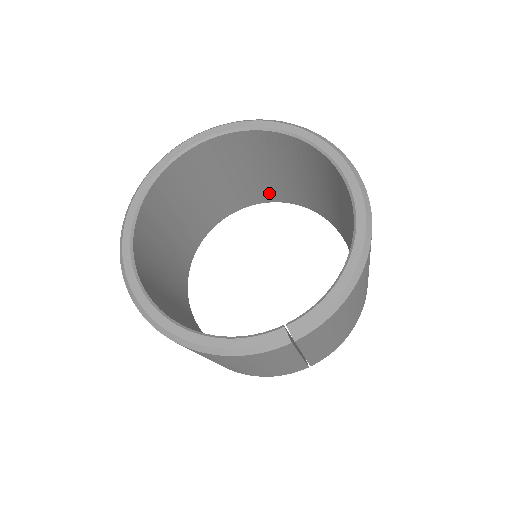
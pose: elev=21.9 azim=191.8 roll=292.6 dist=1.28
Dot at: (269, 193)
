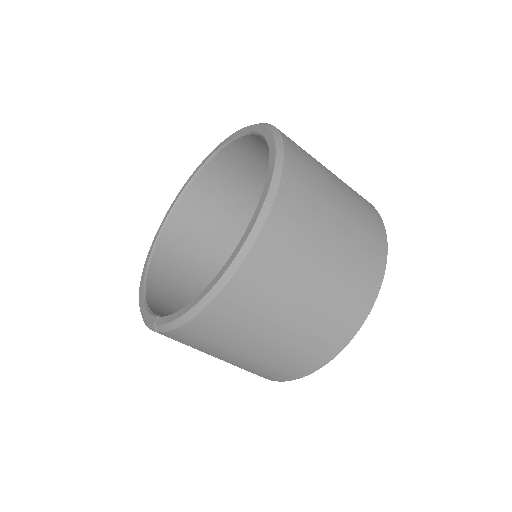
Dot at: occluded
